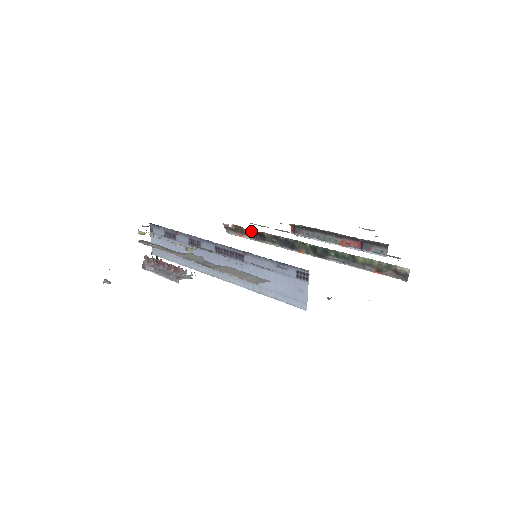
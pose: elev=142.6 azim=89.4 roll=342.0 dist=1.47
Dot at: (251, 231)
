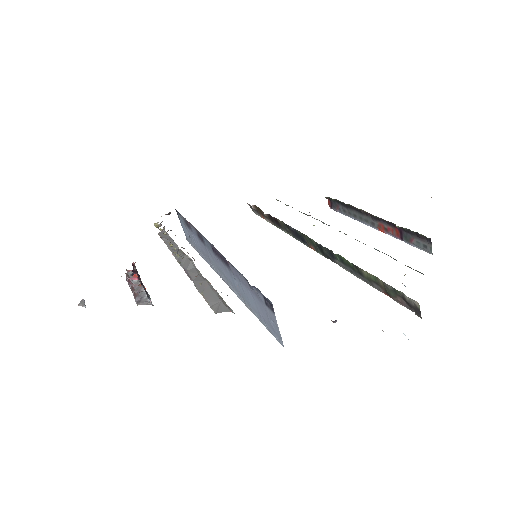
Dot at: (267, 215)
